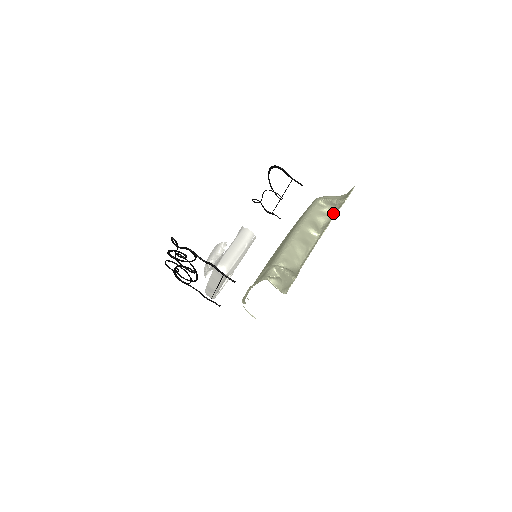
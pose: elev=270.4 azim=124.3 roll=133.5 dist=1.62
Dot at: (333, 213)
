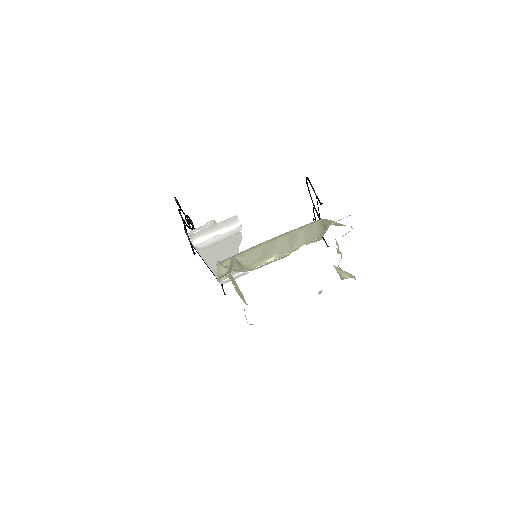
Dot at: (320, 235)
